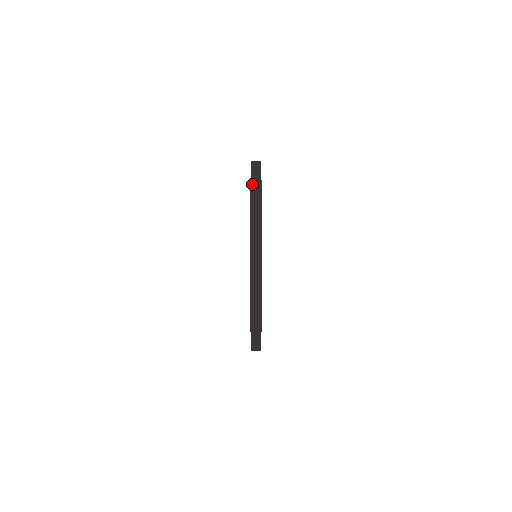
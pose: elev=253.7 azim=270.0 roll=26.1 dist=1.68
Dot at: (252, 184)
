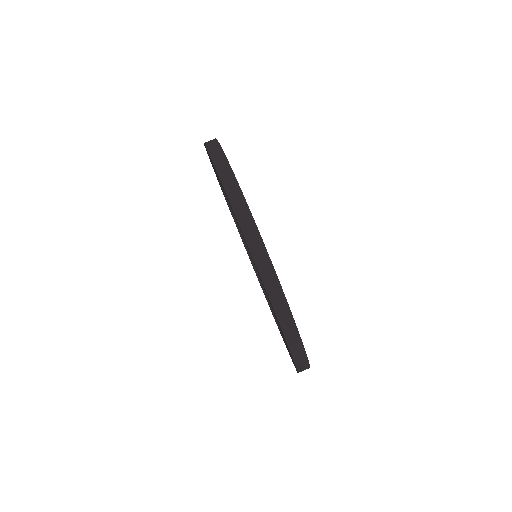
Dot at: occluded
